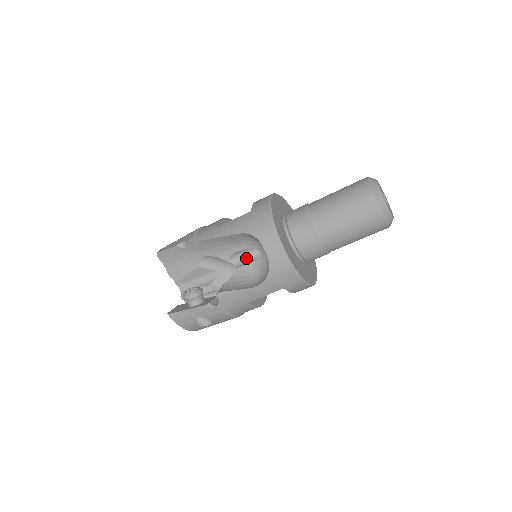
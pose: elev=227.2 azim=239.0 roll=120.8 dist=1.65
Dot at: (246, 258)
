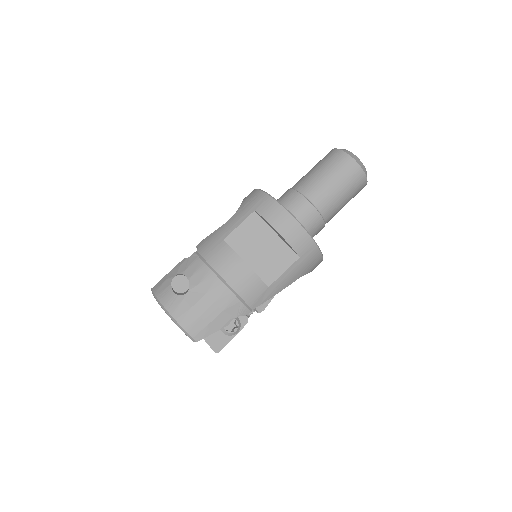
Dot at: occluded
